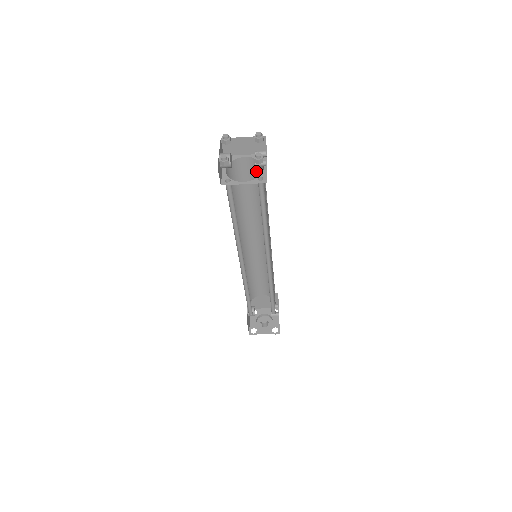
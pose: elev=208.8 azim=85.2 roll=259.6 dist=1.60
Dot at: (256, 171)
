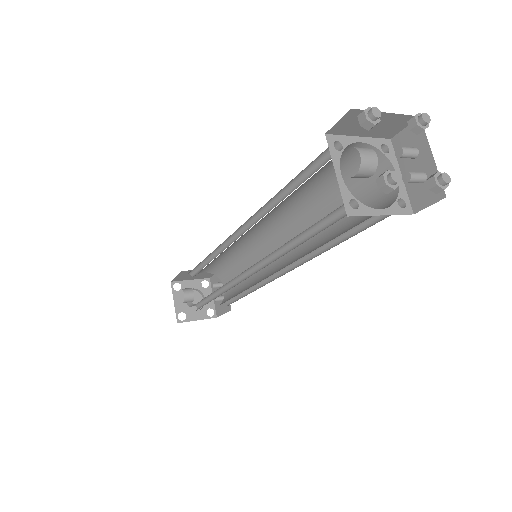
Dot at: (356, 163)
